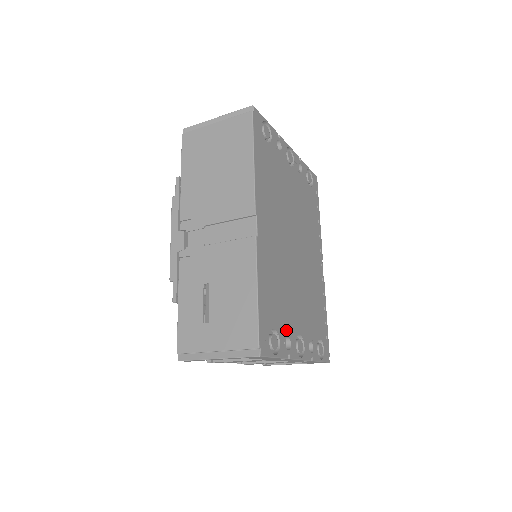
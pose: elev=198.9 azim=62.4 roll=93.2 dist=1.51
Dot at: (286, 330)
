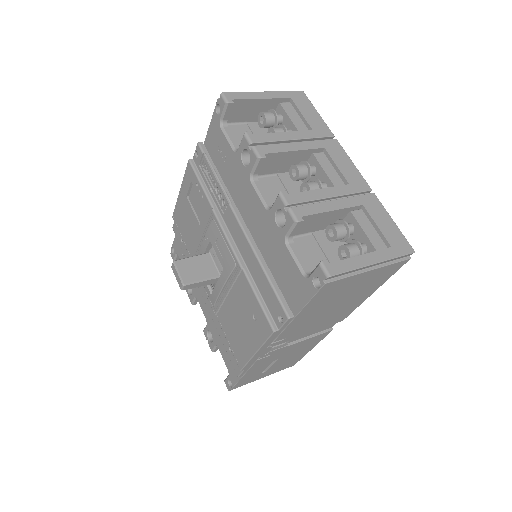
Dot at: occluded
